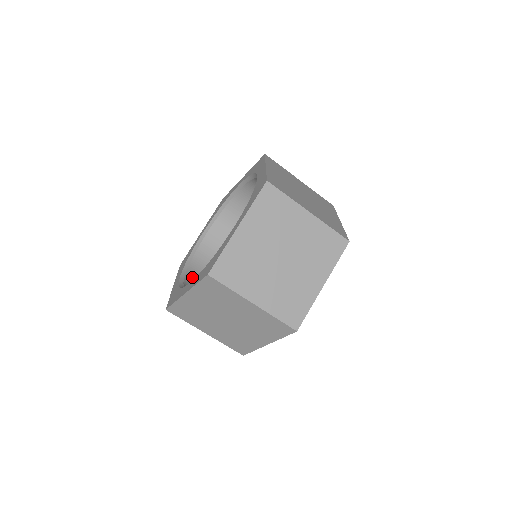
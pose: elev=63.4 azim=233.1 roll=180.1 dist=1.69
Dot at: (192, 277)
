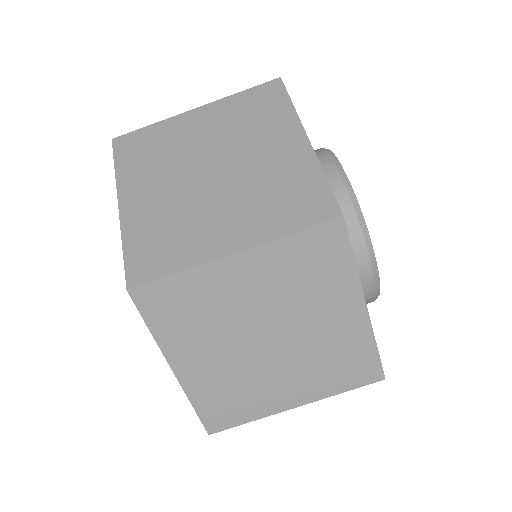
Dot at: occluded
